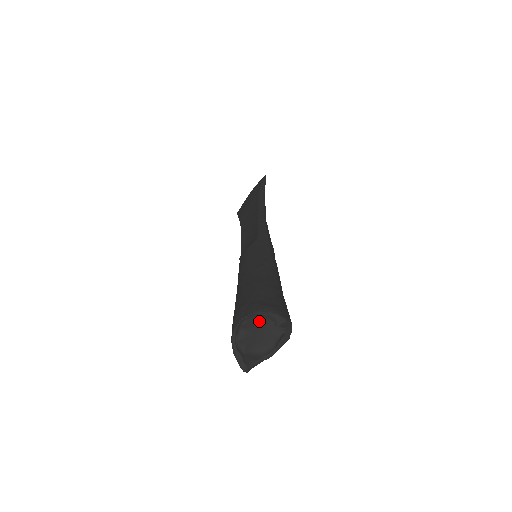
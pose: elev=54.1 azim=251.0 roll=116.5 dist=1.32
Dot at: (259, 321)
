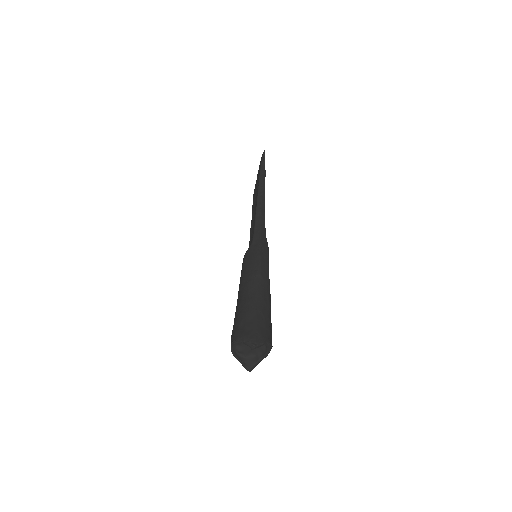
Dot at: occluded
